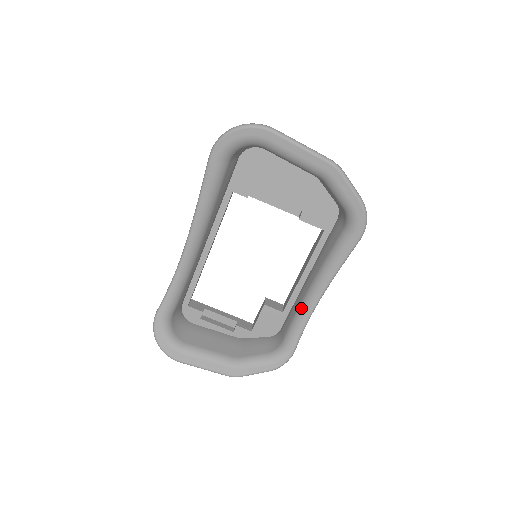
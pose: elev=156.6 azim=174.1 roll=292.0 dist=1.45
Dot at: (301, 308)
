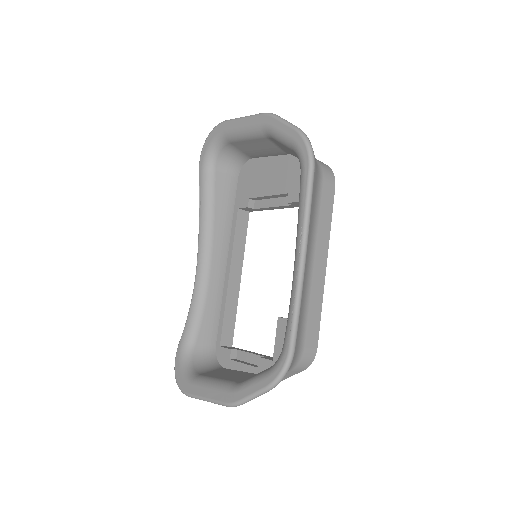
Dot at: occluded
